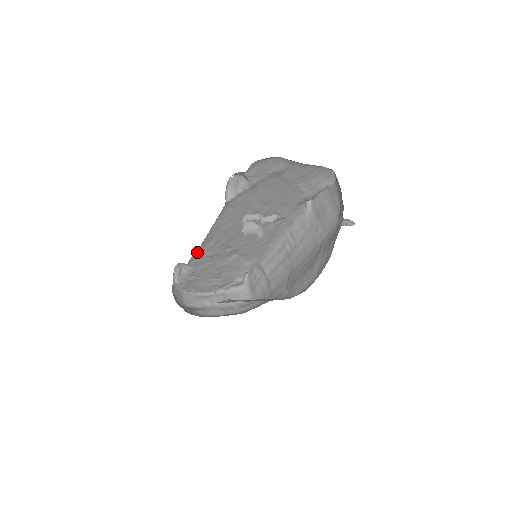
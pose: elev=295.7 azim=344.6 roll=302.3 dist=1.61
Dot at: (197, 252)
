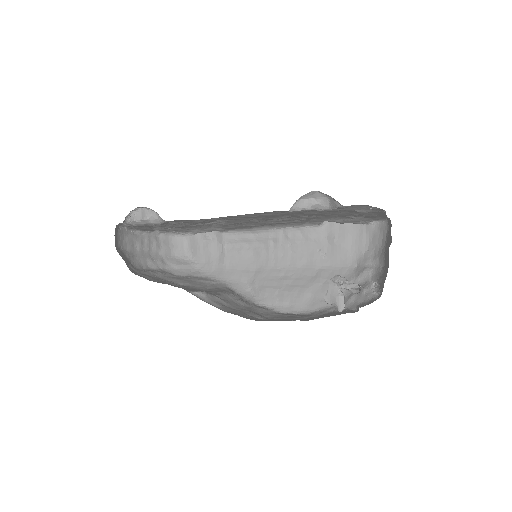
Dot at: occluded
